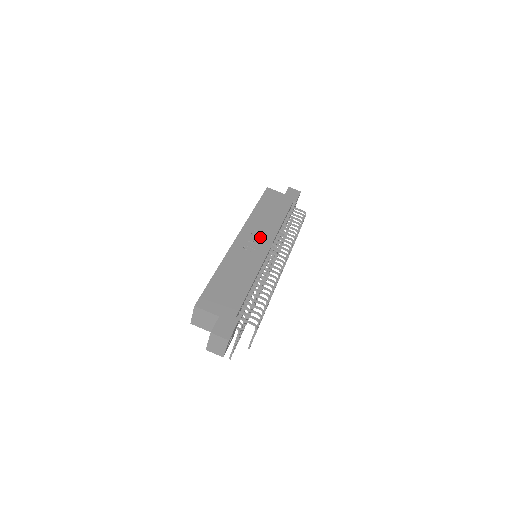
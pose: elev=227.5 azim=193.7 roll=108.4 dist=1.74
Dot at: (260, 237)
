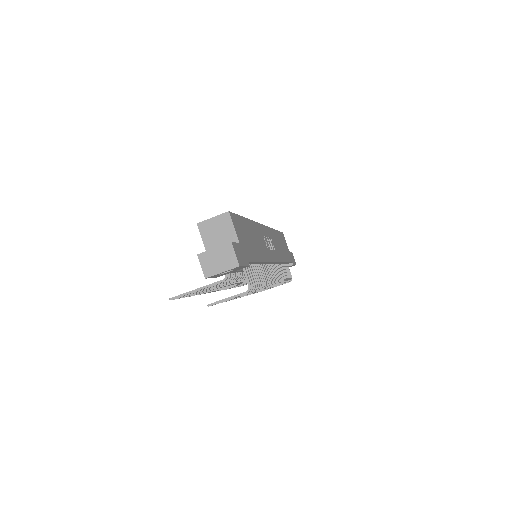
Dot at: (273, 247)
